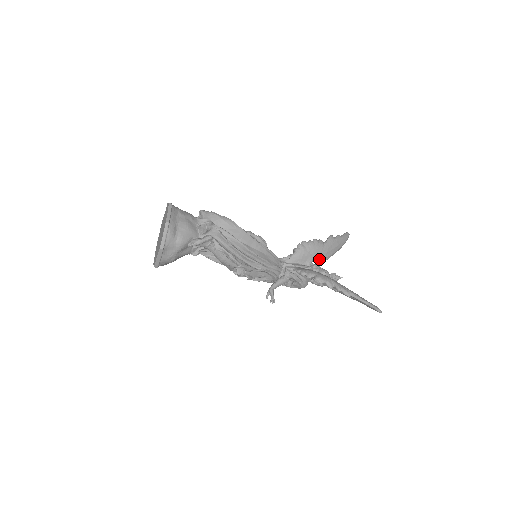
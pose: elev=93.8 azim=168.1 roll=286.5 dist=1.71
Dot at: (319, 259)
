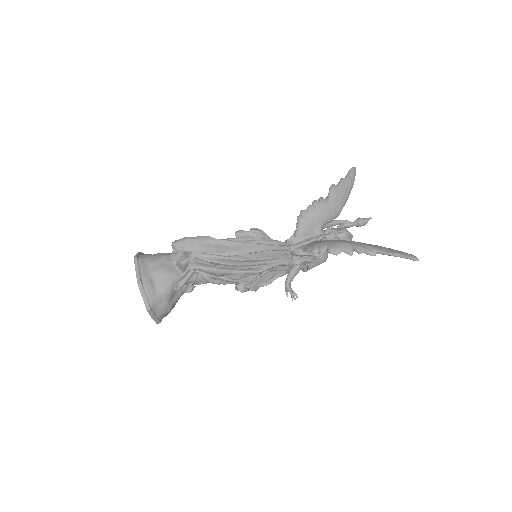
Dot at: (329, 220)
